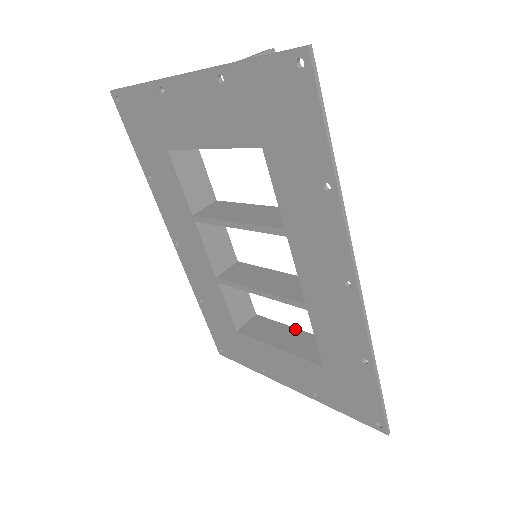
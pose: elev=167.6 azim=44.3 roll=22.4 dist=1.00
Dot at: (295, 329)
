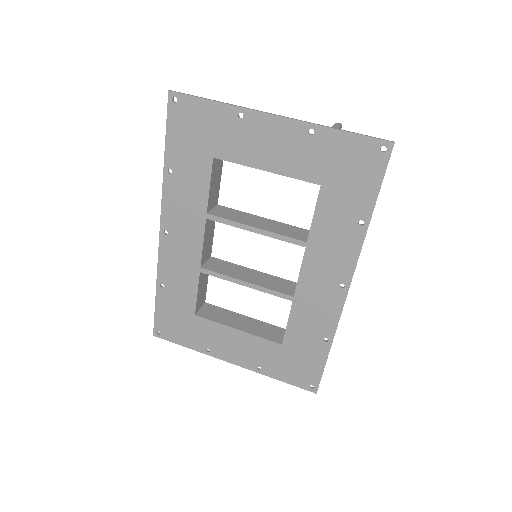
Dot at: (246, 317)
